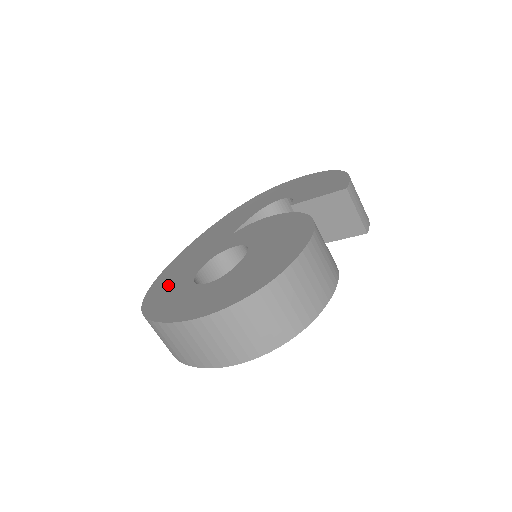
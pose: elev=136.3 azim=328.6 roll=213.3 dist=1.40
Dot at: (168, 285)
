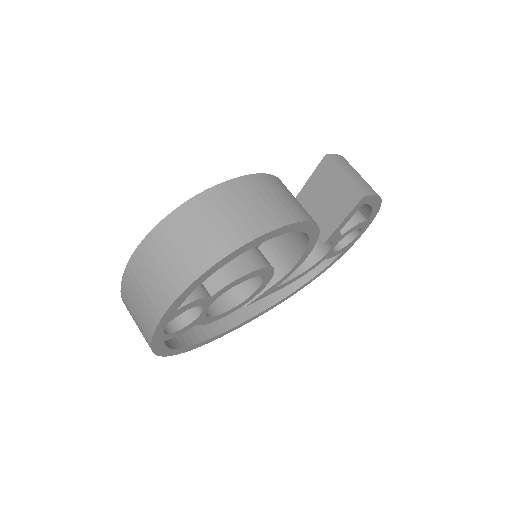
Dot at: occluded
